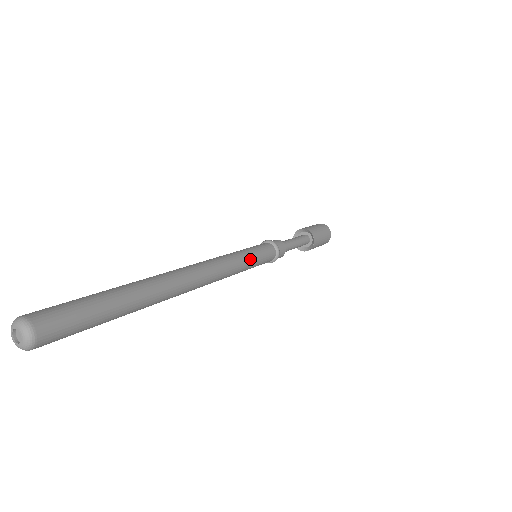
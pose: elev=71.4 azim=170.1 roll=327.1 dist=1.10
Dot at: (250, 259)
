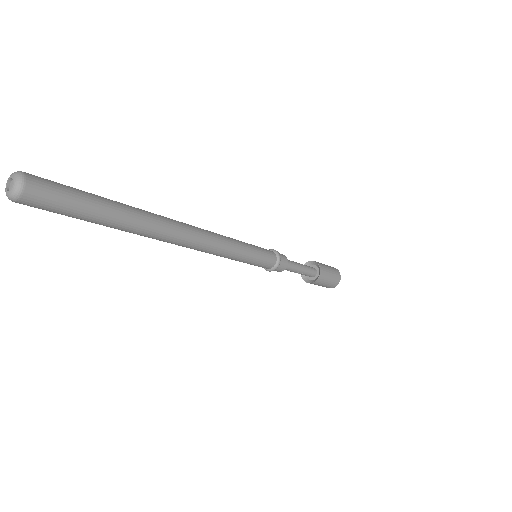
Dot at: (246, 245)
